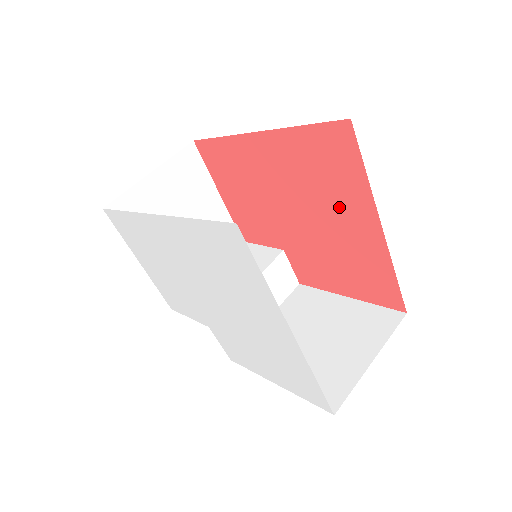
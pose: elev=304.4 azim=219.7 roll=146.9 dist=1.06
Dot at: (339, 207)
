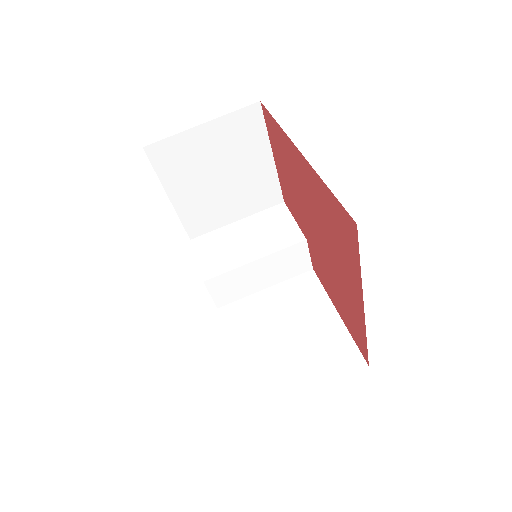
Dot at: (341, 262)
